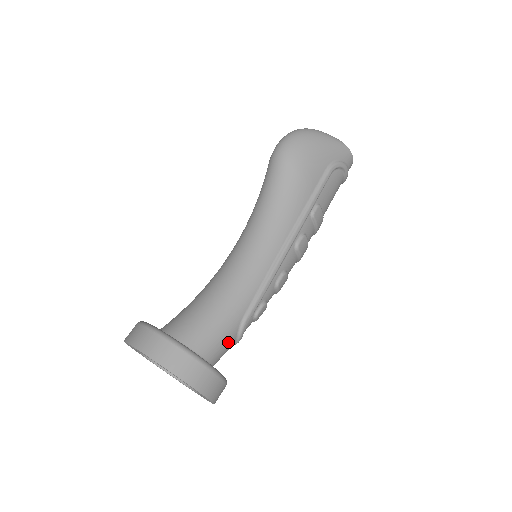
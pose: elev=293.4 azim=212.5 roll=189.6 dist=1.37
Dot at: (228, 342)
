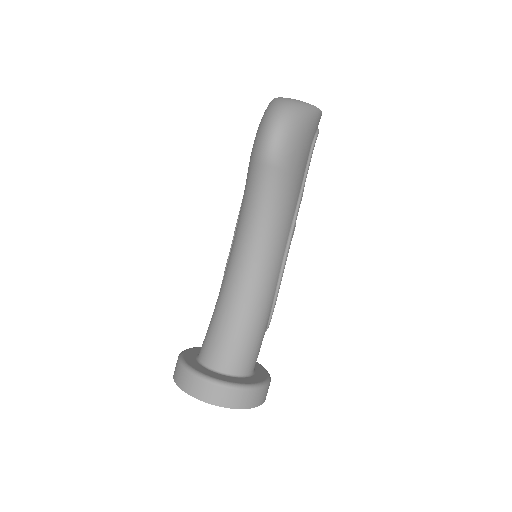
Dot at: occluded
